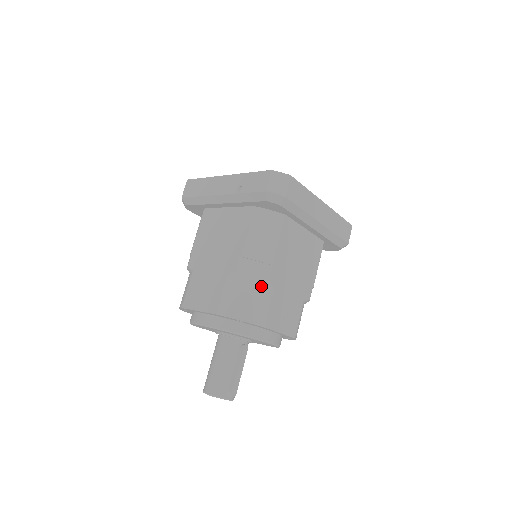
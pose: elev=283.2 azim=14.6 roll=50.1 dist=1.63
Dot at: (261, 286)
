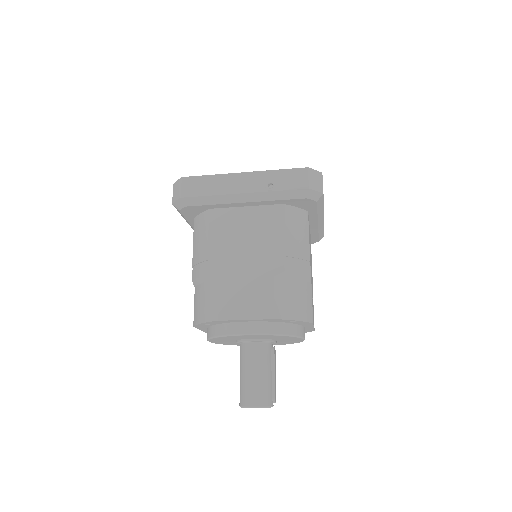
Dot at: (304, 283)
